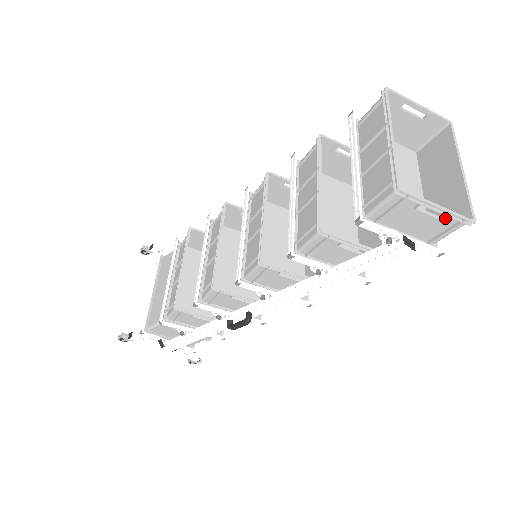
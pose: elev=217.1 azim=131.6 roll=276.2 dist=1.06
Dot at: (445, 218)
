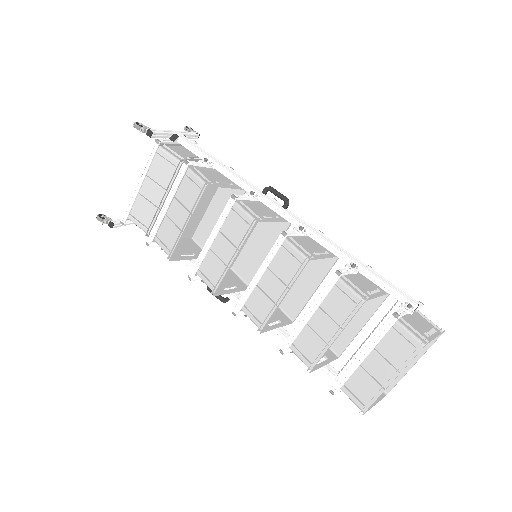
Dot at: occluded
